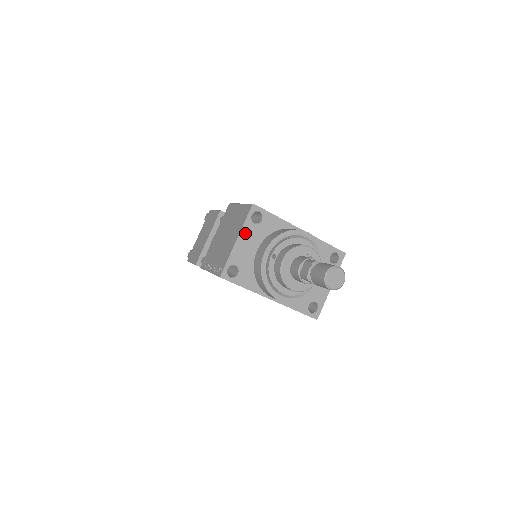
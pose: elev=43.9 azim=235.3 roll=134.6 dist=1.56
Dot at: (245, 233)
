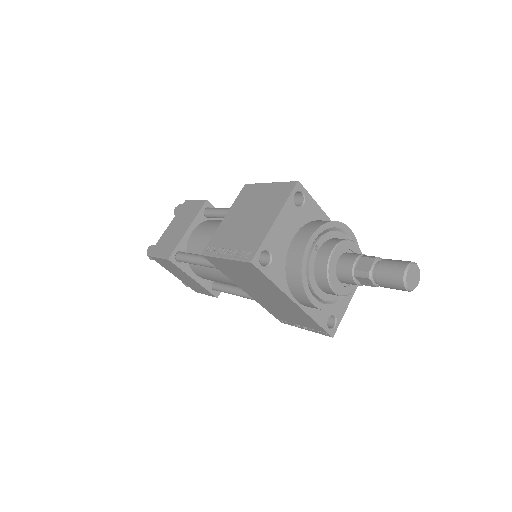
Dot at: (285, 214)
